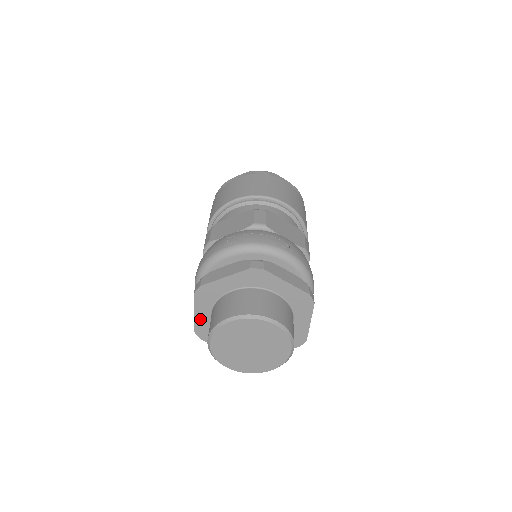
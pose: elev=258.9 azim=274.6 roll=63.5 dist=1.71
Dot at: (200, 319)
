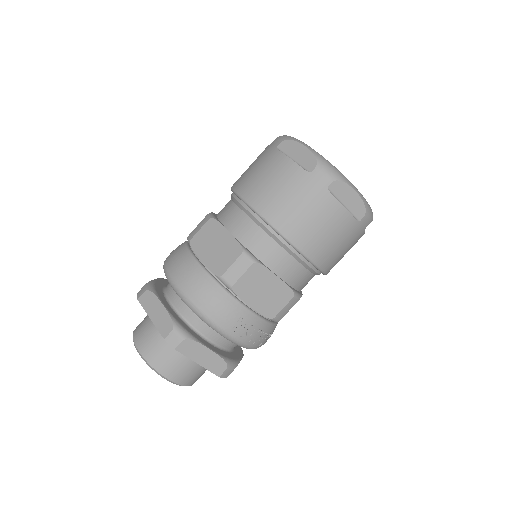
Dot at: occluded
